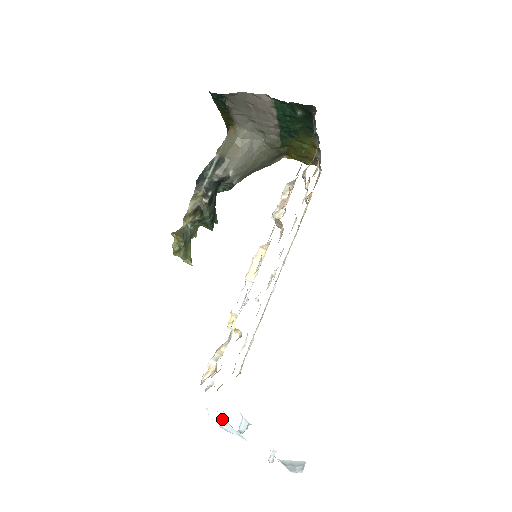
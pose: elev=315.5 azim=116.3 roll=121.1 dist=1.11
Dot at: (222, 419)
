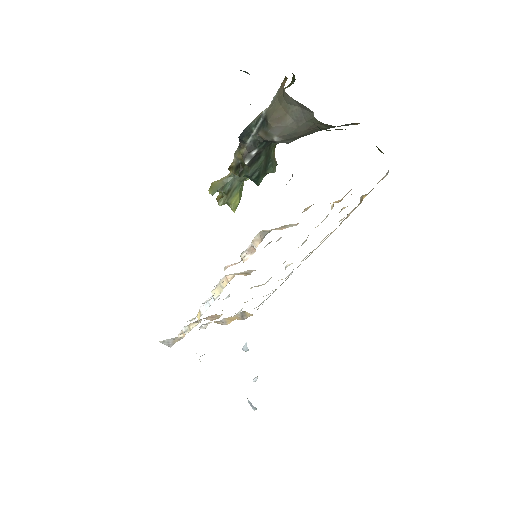
Dot at: occluded
